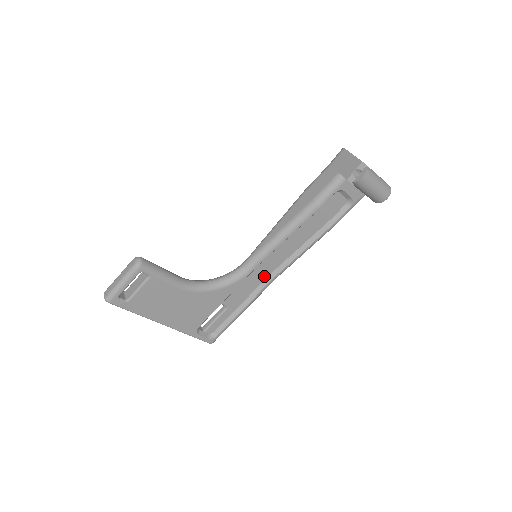
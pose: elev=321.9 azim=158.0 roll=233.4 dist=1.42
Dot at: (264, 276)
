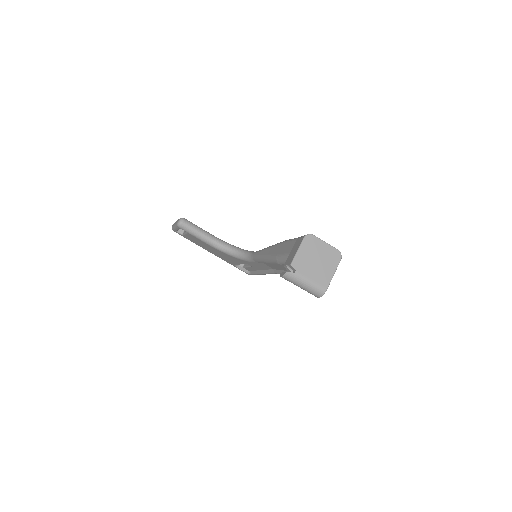
Dot at: (269, 267)
